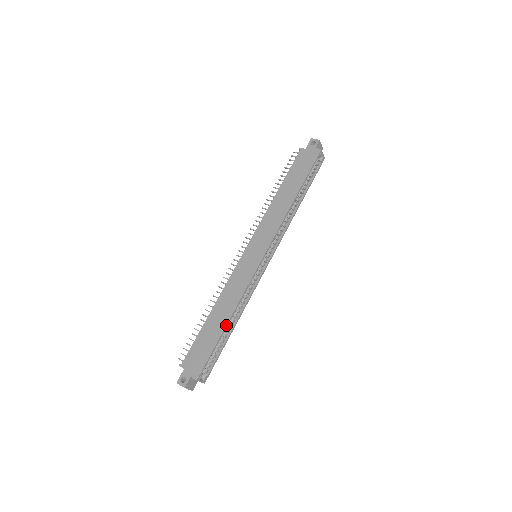
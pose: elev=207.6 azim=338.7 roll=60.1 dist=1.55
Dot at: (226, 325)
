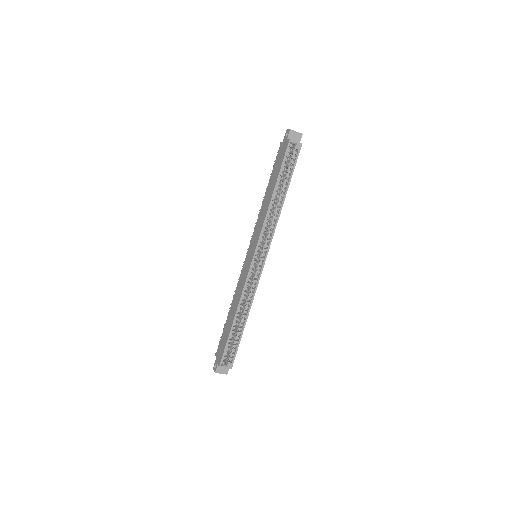
Dot at: (233, 321)
